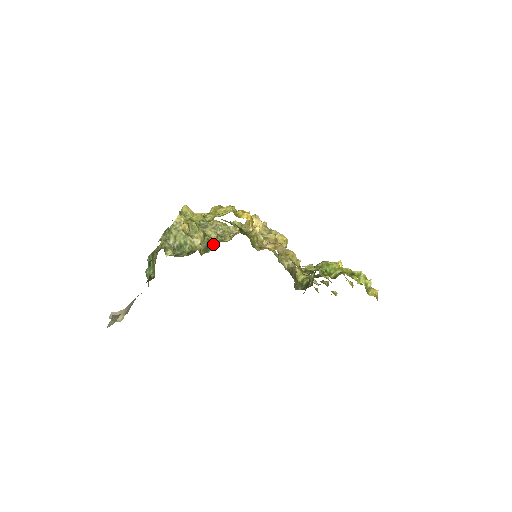
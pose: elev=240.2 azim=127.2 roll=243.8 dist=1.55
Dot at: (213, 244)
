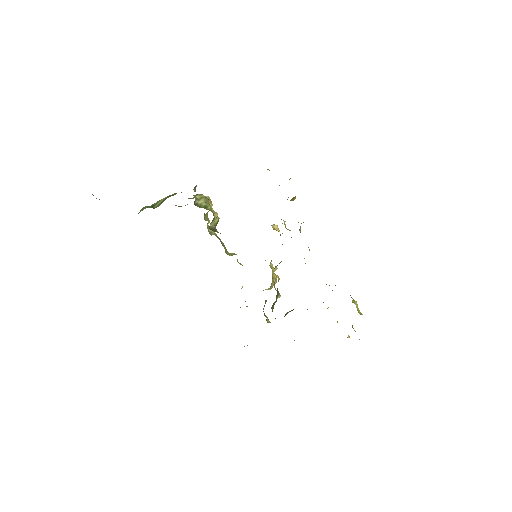
Dot at: occluded
